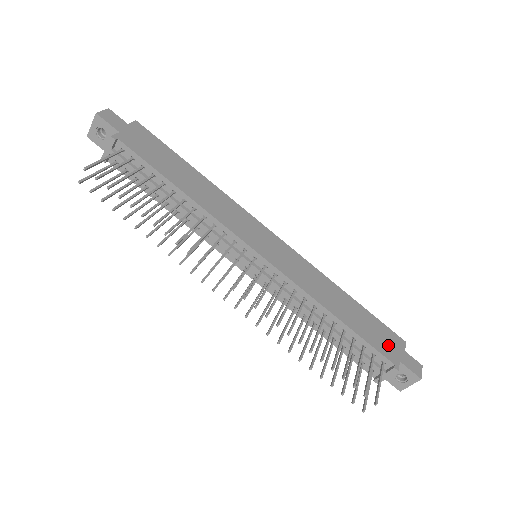
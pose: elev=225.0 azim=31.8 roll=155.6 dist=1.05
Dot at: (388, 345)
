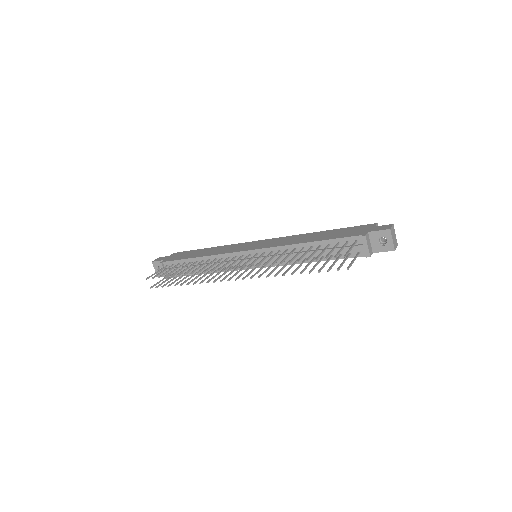
Dot at: (357, 231)
